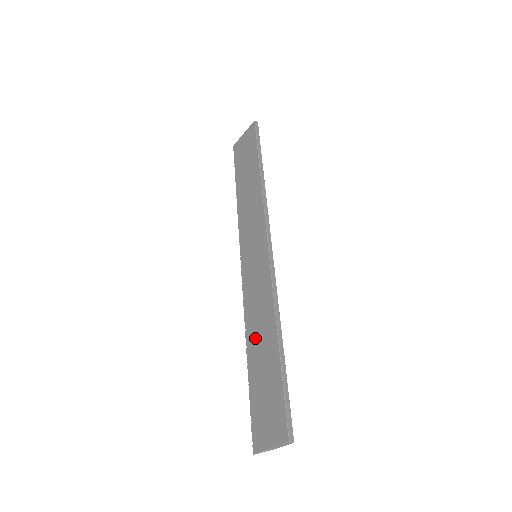
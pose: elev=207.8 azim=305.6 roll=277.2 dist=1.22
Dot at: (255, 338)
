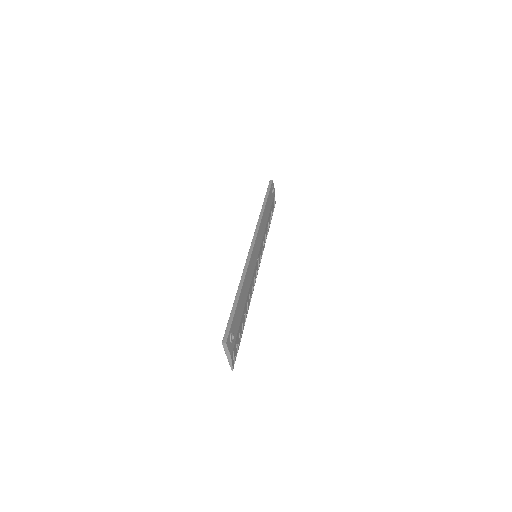
Dot at: occluded
